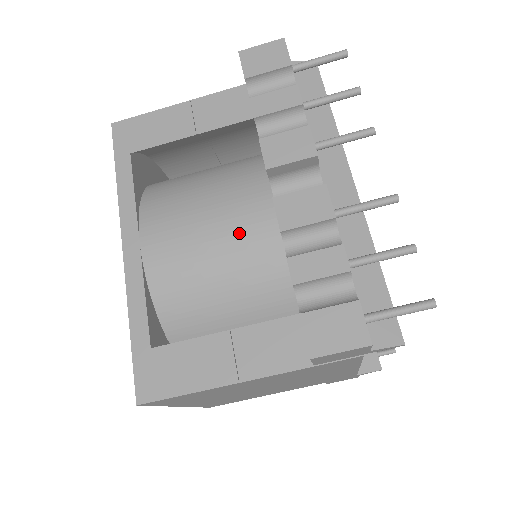
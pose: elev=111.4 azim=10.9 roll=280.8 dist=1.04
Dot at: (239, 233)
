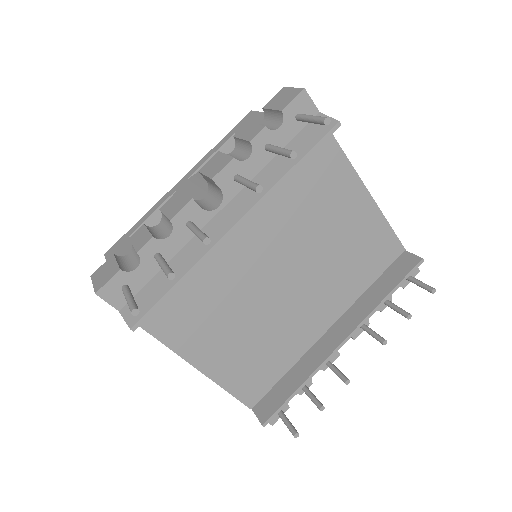
Dot at: occluded
